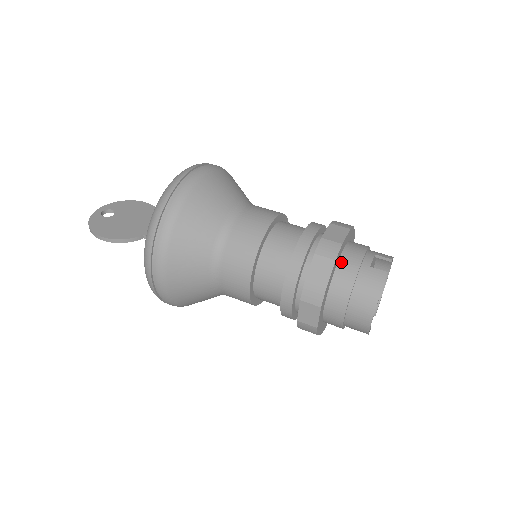
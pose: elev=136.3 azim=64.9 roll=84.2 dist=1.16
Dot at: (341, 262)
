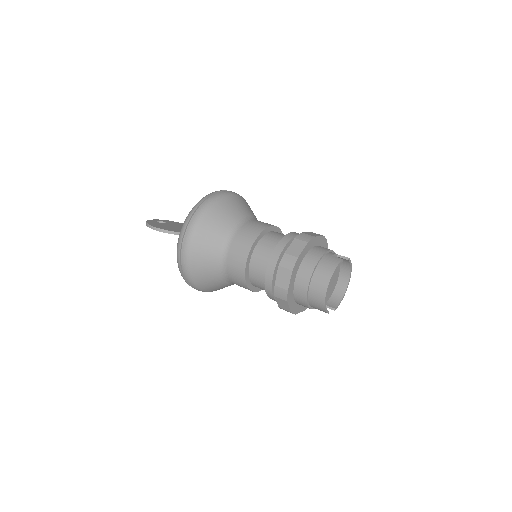
Dot at: (312, 250)
